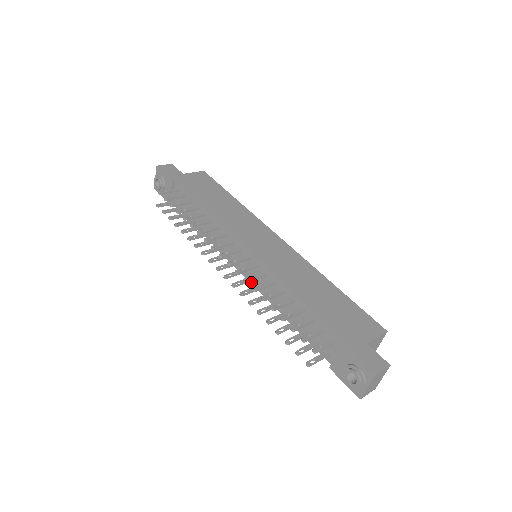
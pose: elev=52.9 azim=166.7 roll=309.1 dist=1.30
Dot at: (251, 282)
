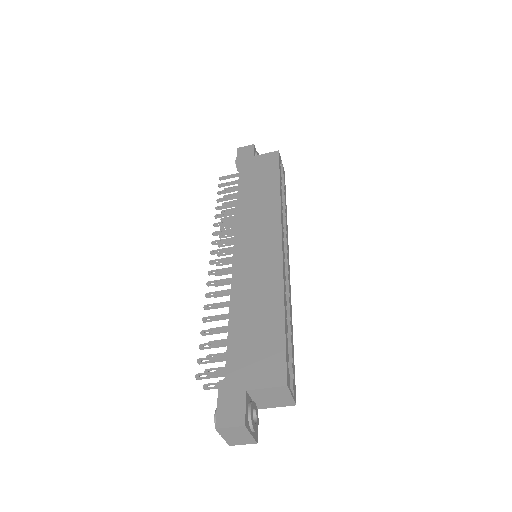
Dot at: occluded
